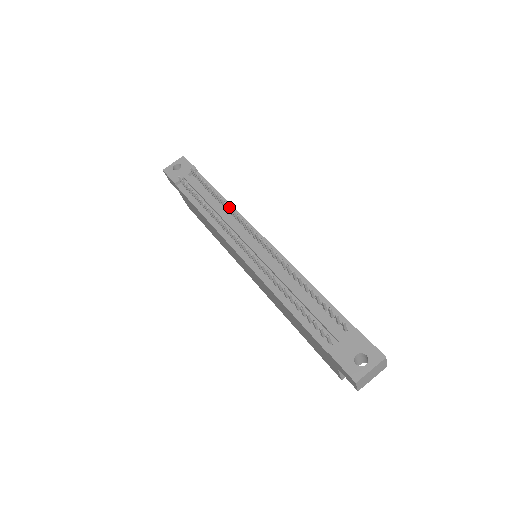
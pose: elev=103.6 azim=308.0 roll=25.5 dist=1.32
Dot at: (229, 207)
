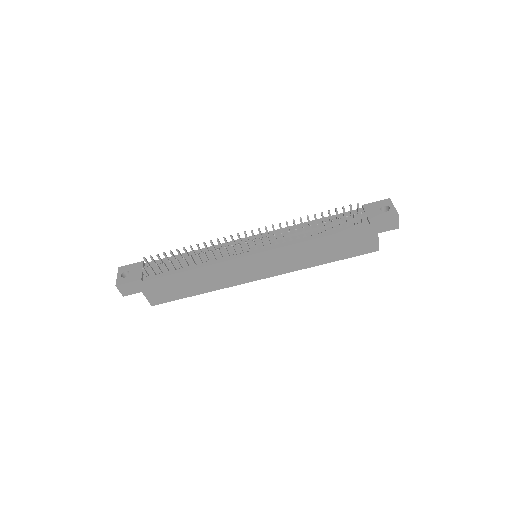
Dot at: (211, 241)
